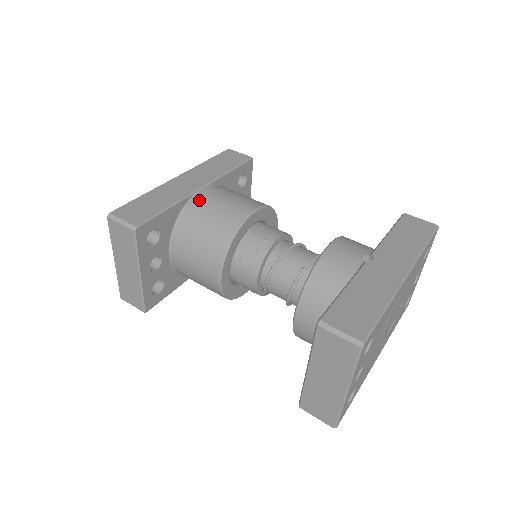
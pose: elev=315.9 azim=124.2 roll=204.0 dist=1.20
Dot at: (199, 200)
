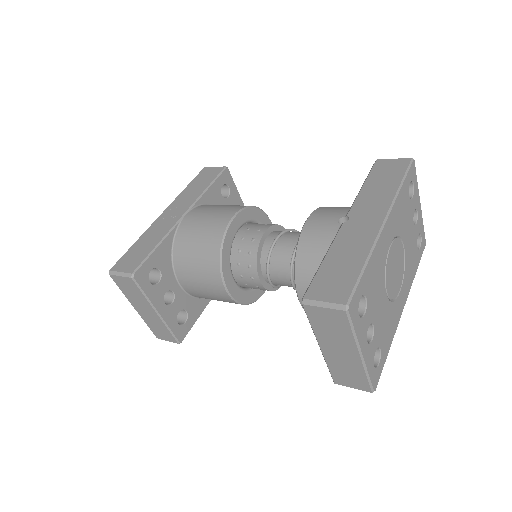
Dot at: (184, 227)
